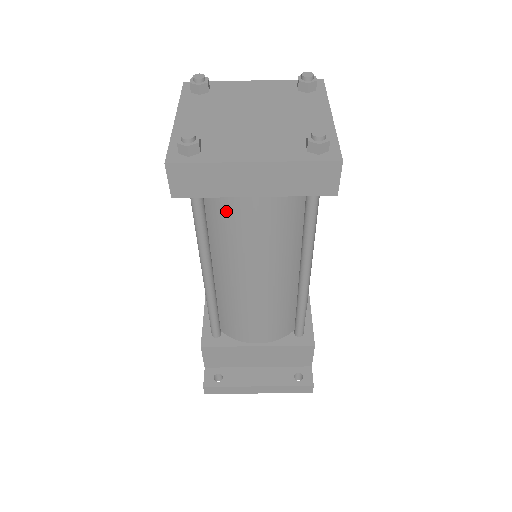
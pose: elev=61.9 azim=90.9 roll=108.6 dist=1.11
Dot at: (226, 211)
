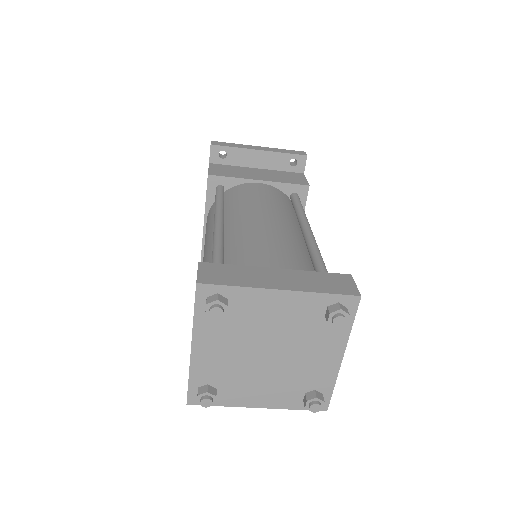
Dot at: occluded
